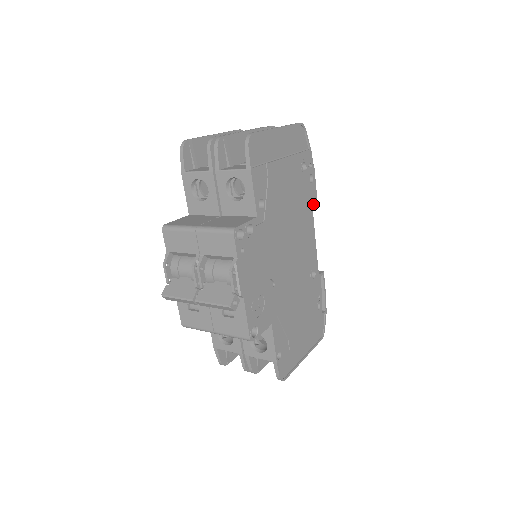
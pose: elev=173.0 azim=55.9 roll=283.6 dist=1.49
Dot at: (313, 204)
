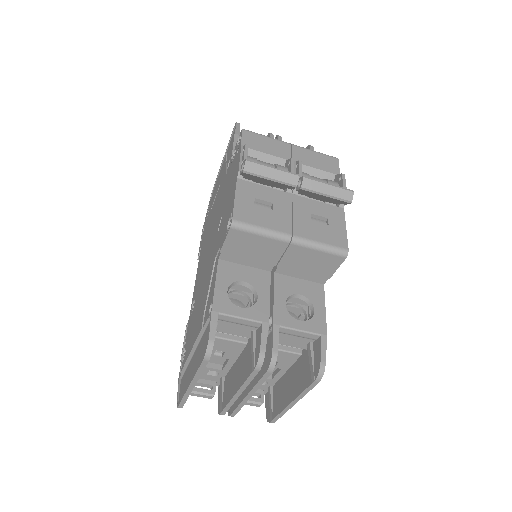
Dot at: occluded
